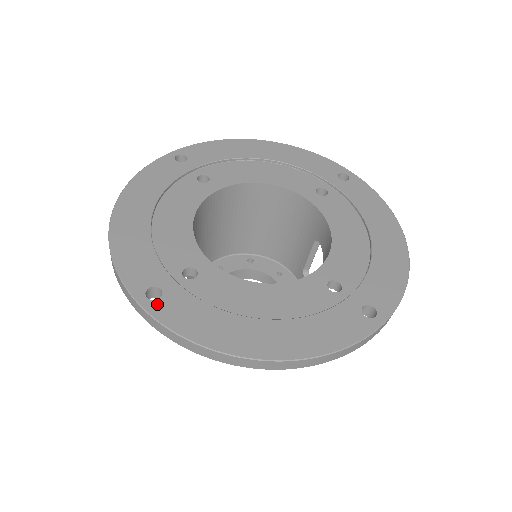
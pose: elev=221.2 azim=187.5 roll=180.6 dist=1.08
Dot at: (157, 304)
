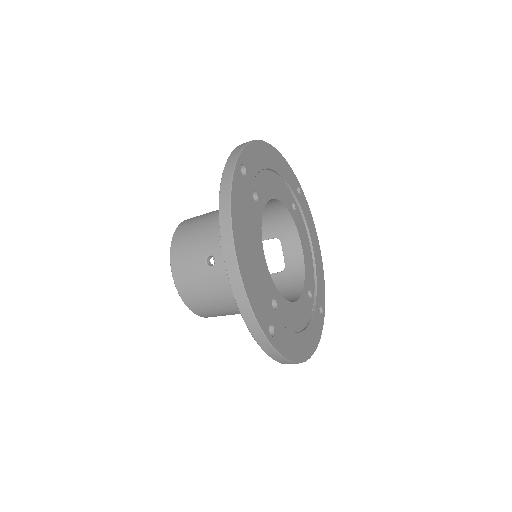
Dot at: (275, 339)
